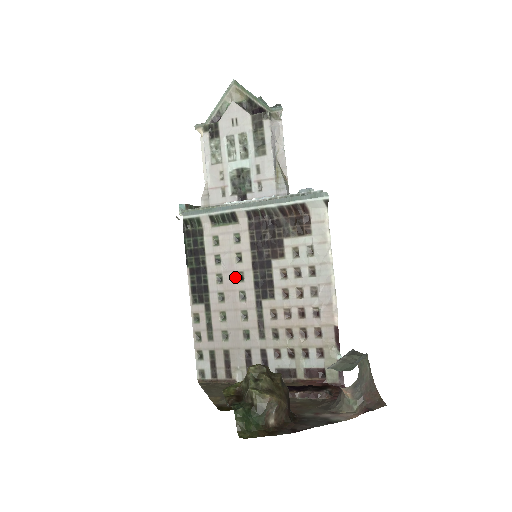
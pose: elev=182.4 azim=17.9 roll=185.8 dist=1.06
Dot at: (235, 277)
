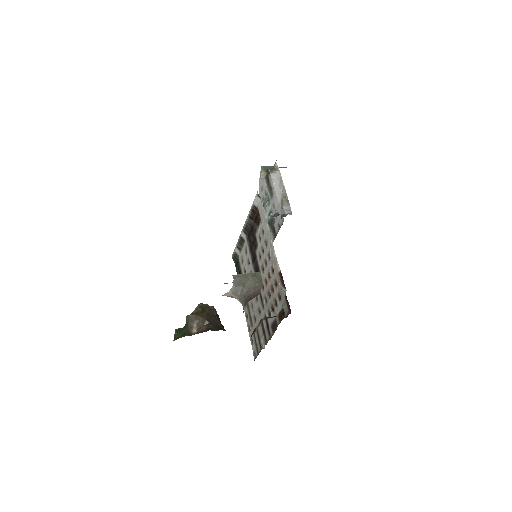
Dot at: occluded
